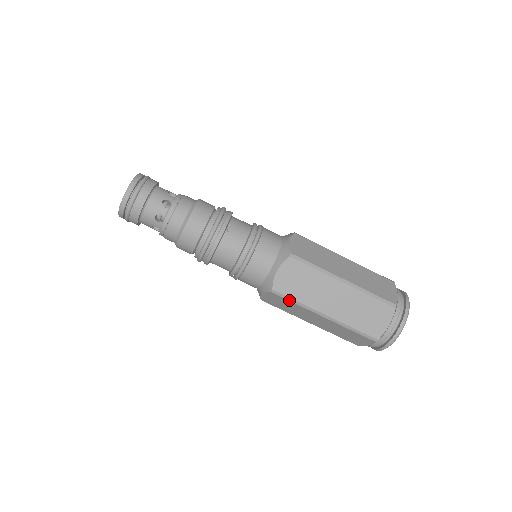
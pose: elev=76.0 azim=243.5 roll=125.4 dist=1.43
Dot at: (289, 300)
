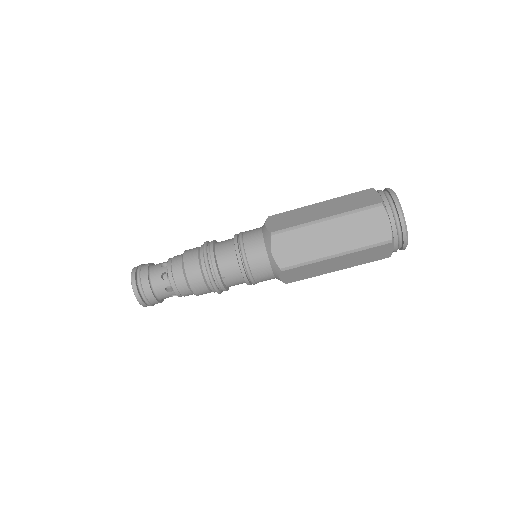
Dot at: (303, 279)
